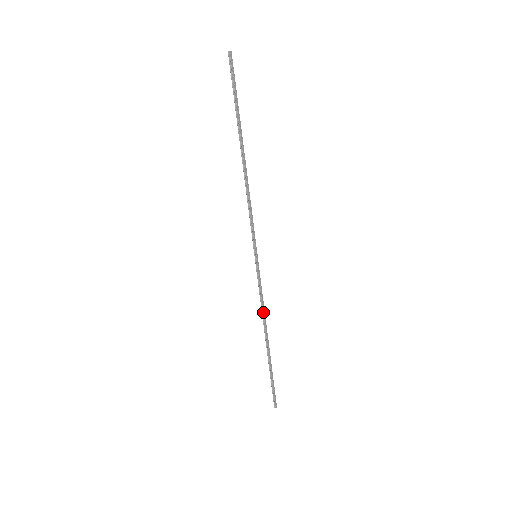
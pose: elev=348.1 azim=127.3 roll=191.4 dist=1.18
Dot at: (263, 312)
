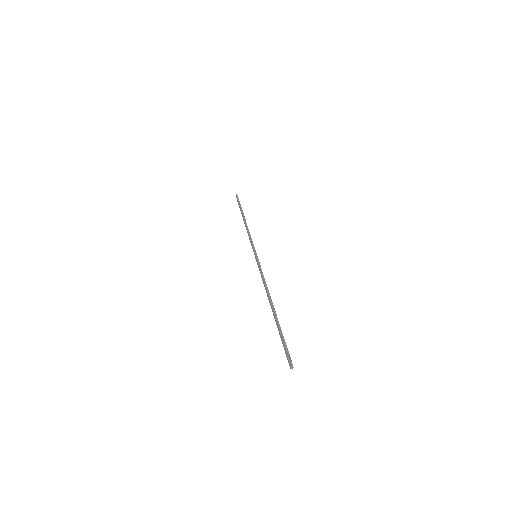
Dot at: (266, 284)
